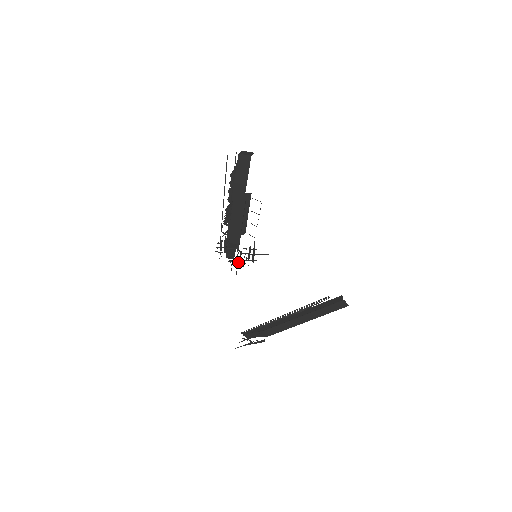
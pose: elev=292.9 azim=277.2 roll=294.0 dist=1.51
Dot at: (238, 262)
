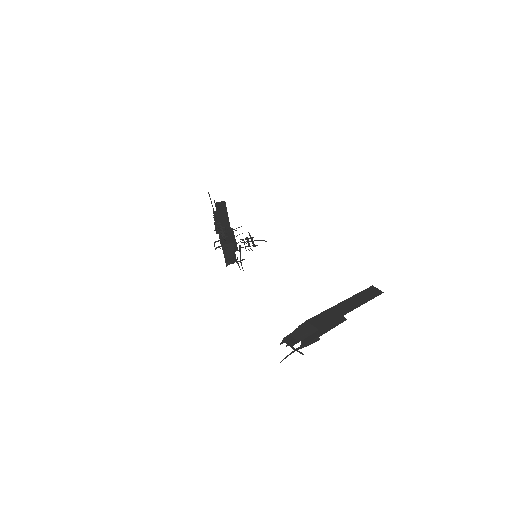
Dot at: (240, 256)
